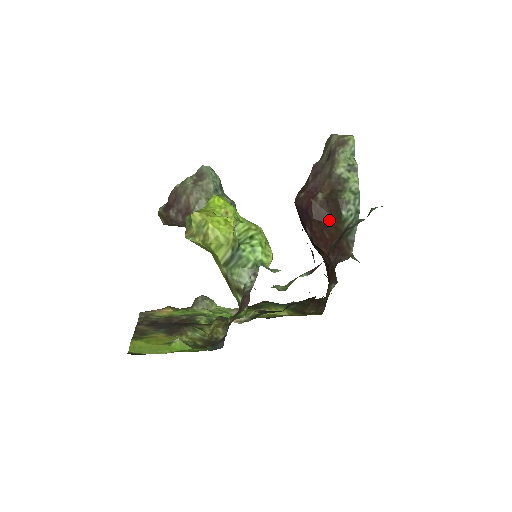
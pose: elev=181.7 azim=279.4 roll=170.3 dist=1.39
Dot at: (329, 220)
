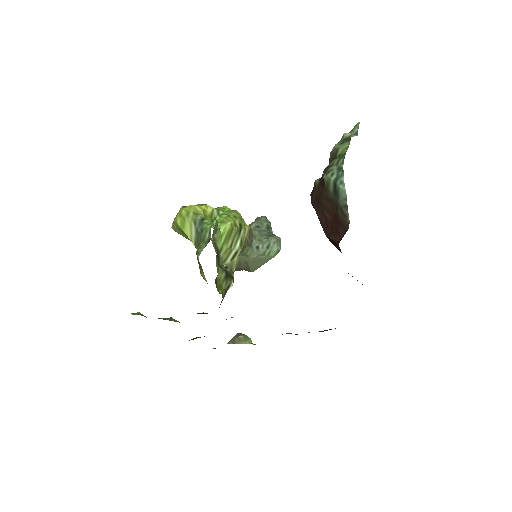
Dot at: (323, 196)
